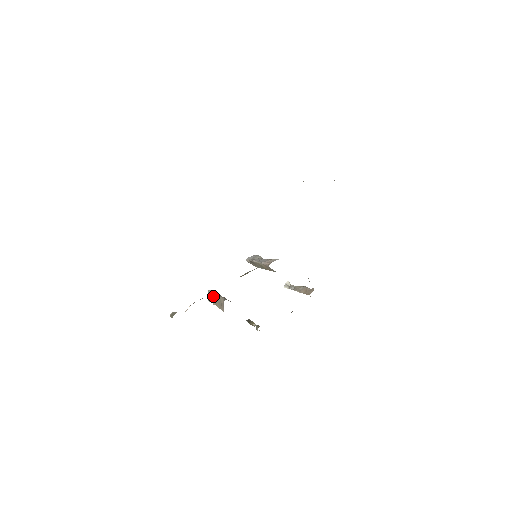
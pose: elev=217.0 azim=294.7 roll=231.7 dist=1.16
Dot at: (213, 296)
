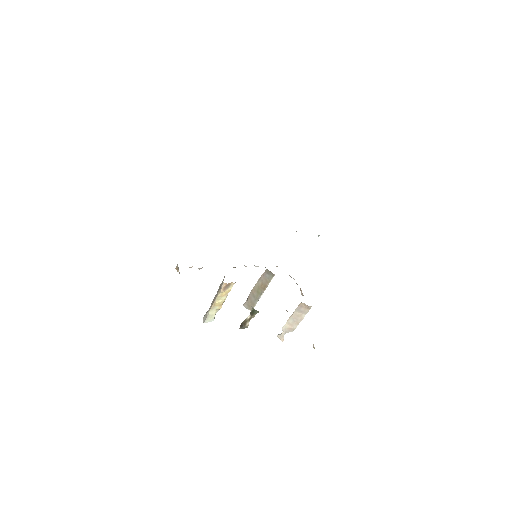
Dot at: occluded
